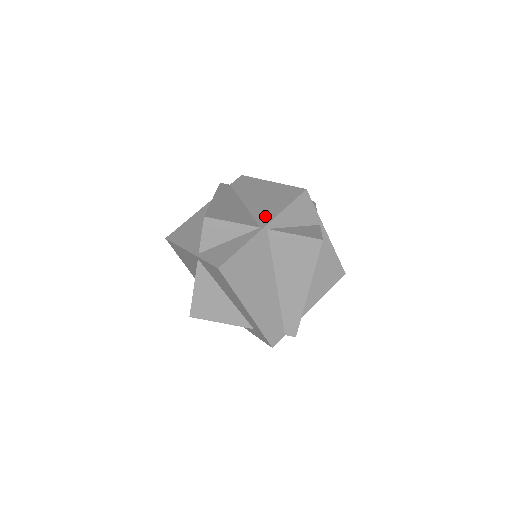
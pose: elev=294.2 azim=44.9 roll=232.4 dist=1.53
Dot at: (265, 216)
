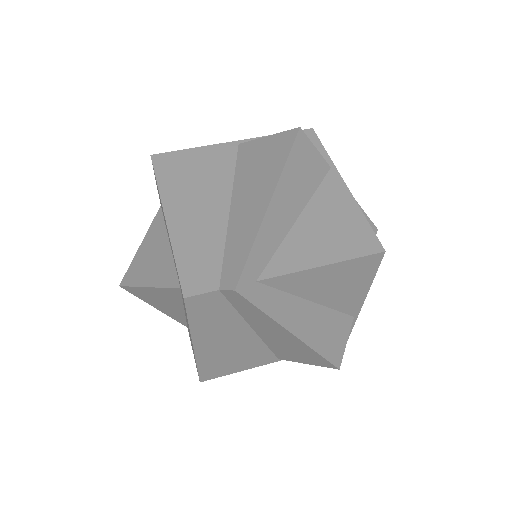
Dot at: occluded
